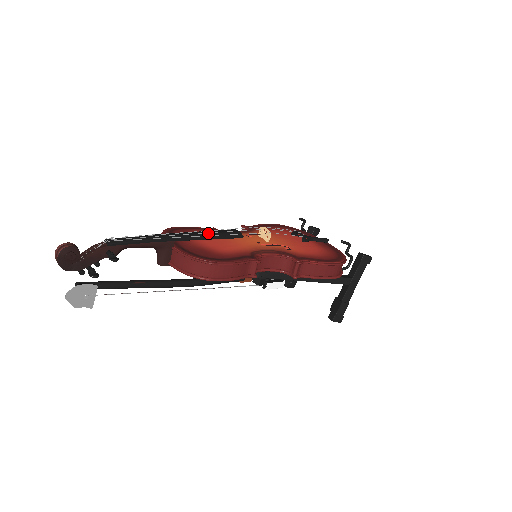
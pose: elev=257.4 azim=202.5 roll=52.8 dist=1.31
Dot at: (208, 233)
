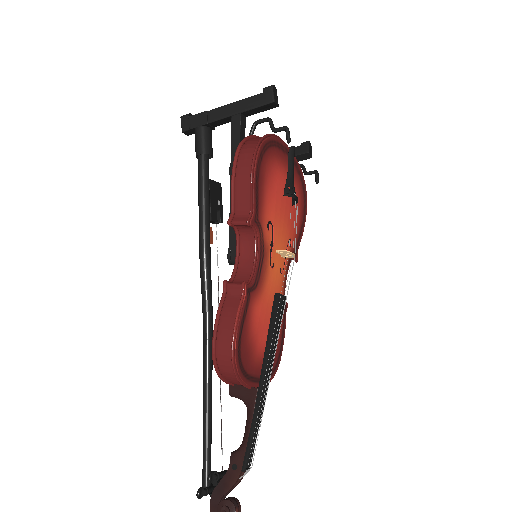
Dot at: (276, 341)
